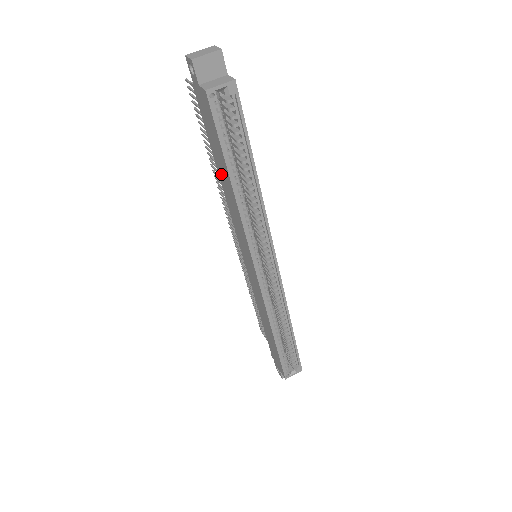
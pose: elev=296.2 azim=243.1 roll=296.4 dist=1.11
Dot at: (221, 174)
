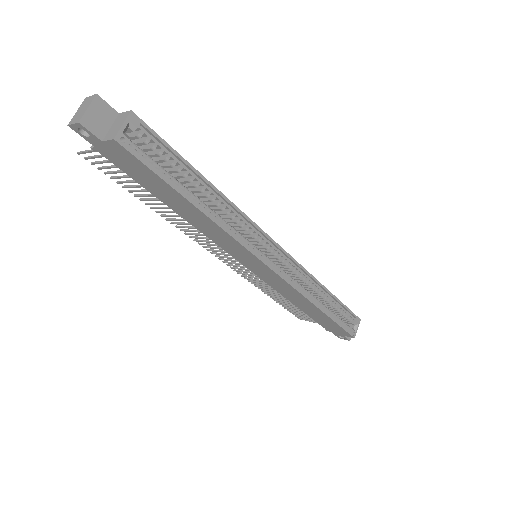
Dot at: (177, 208)
